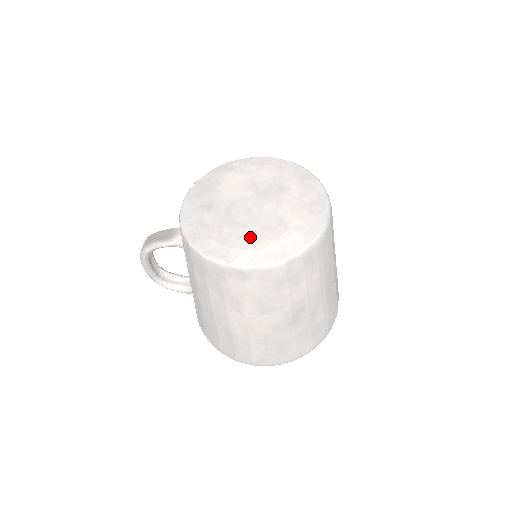
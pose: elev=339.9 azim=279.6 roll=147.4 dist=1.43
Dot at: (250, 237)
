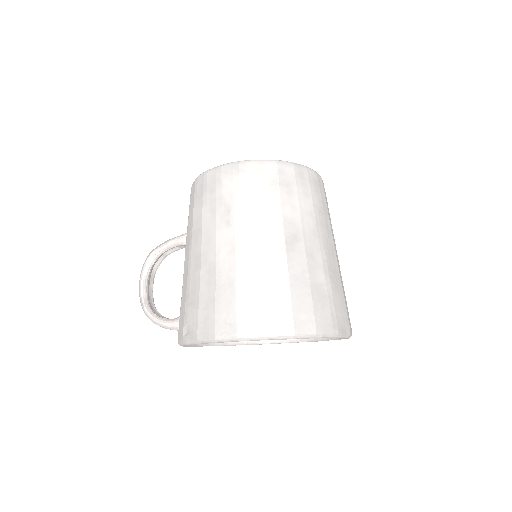
Dot at: occluded
